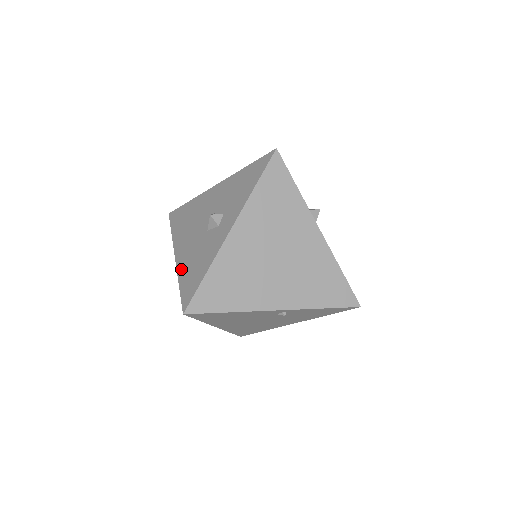
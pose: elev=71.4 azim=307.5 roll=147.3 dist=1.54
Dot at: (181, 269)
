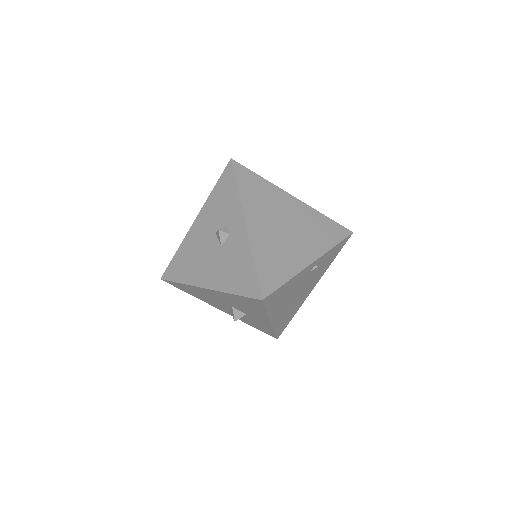
Dot at: (223, 286)
